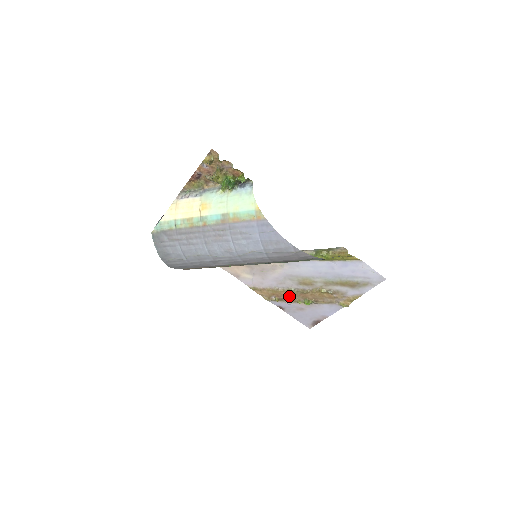
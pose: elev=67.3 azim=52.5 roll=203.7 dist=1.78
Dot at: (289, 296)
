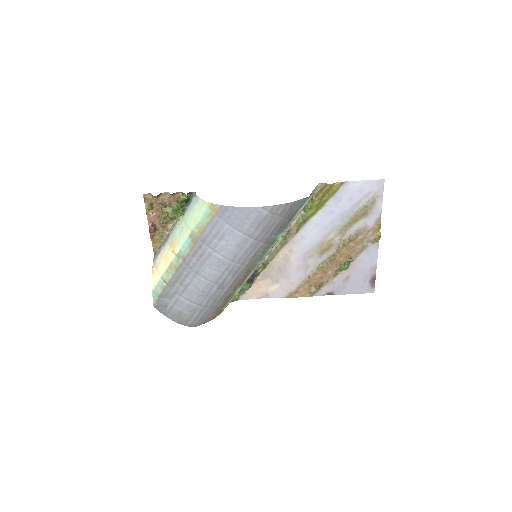
Dot at: (324, 275)
